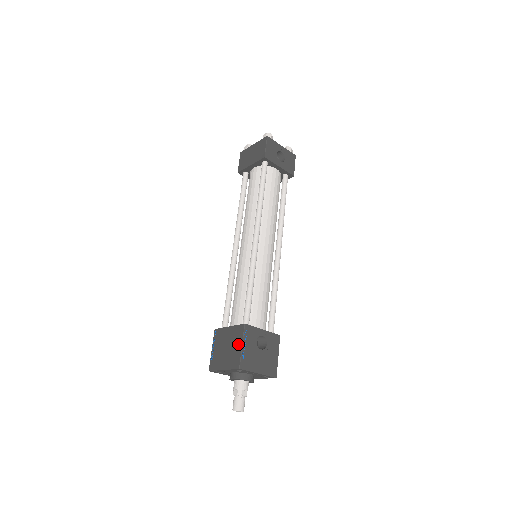
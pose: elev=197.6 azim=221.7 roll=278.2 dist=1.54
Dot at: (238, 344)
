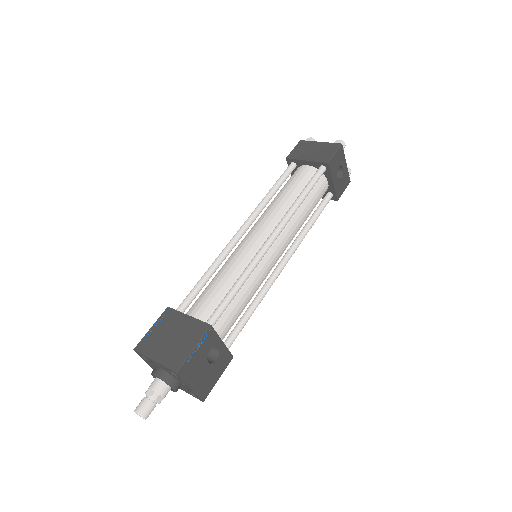
Dot at: (190, 343)
